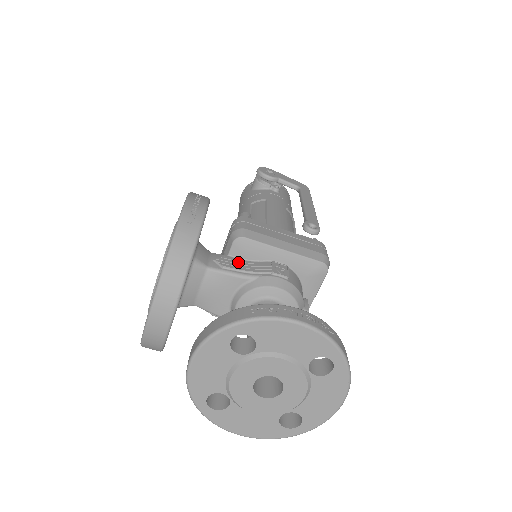
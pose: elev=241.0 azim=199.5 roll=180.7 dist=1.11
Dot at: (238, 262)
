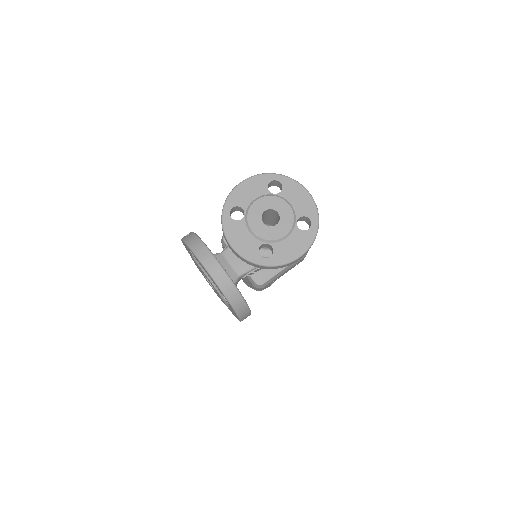
Dot at: occluded
